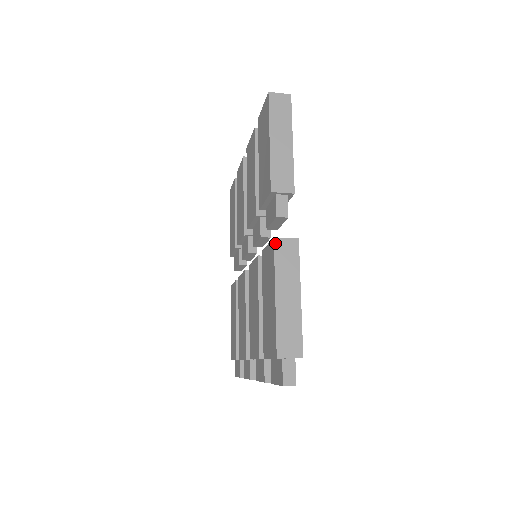
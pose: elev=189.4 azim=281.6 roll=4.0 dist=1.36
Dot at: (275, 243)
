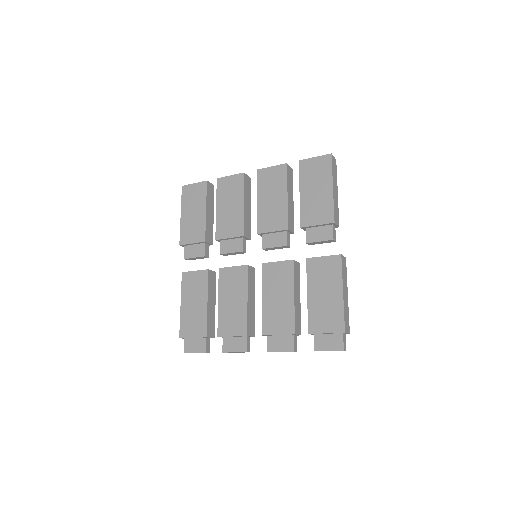
Dot at: (342, 258)
